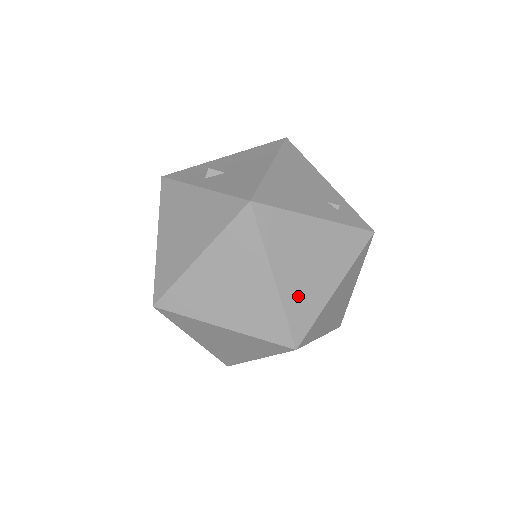
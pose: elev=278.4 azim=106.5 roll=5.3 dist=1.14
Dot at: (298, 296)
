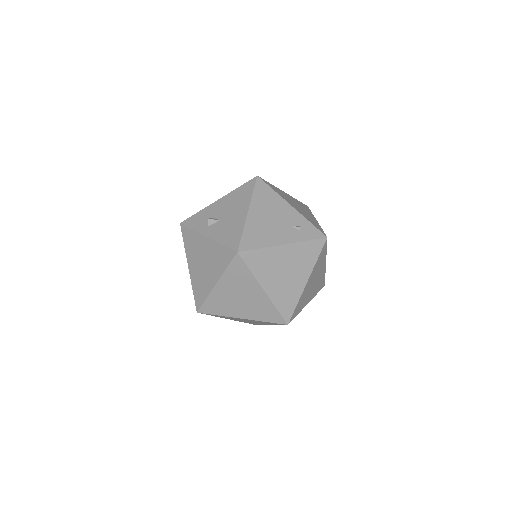
Dot at: (282, 295)
